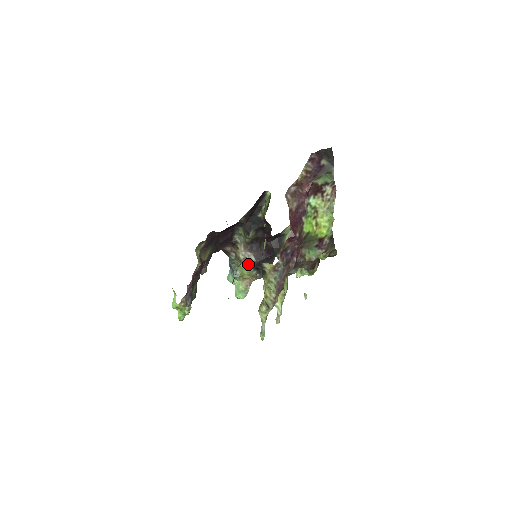
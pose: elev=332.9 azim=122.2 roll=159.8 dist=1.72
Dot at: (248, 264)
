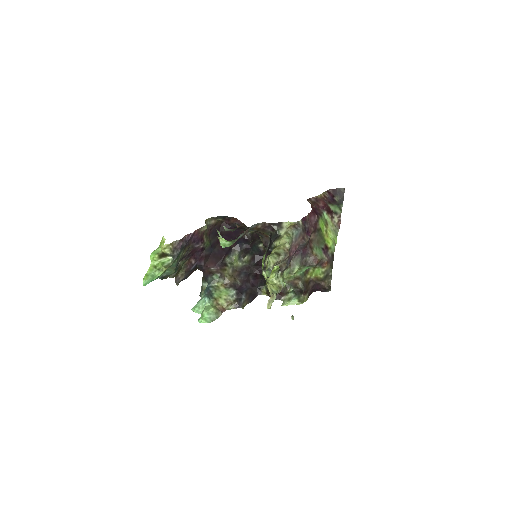
Dot at: (232, 285)
